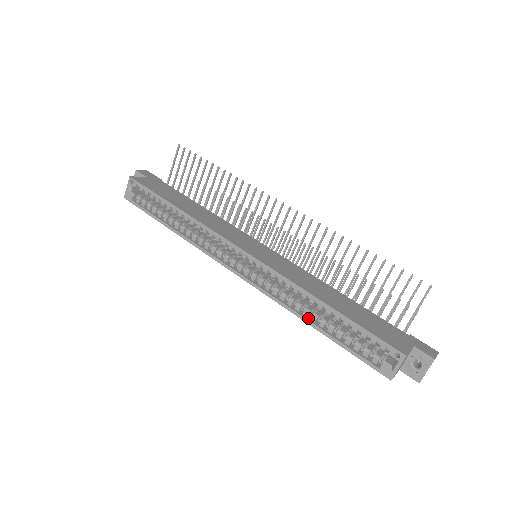
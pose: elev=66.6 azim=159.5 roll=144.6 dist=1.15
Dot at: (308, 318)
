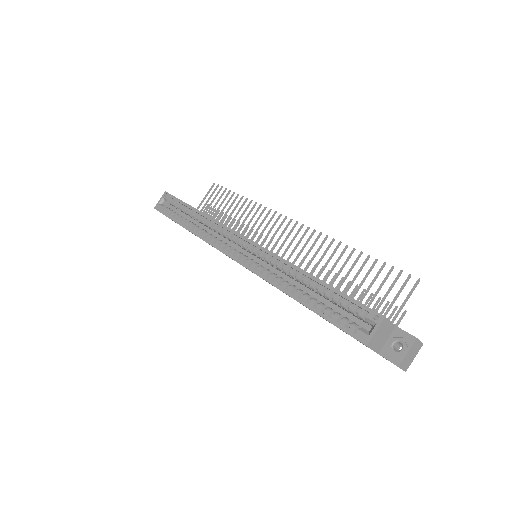
Dot at: (292, 293)
